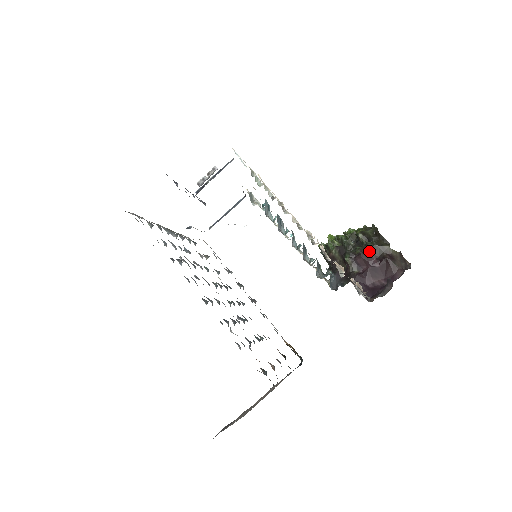
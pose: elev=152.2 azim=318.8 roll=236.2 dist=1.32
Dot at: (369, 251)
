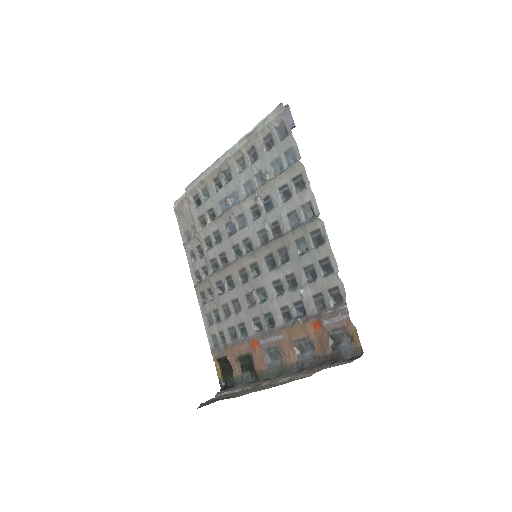
Dot at: occluded
